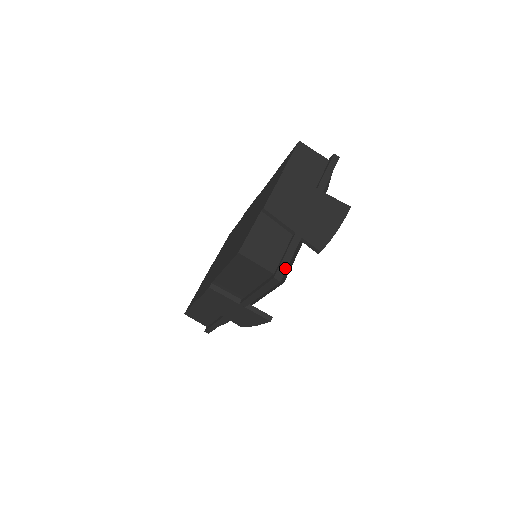
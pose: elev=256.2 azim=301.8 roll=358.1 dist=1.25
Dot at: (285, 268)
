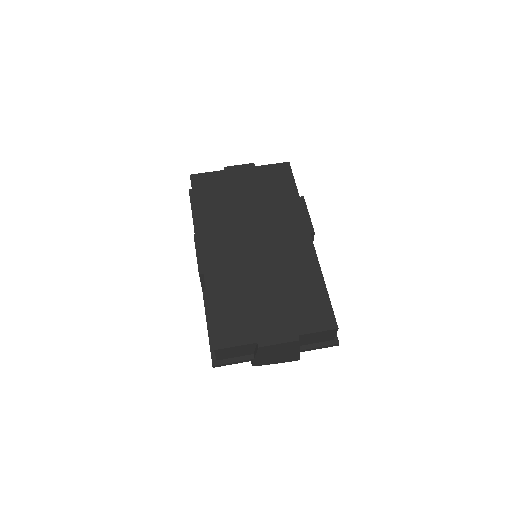
Dot at: (224, 365)
